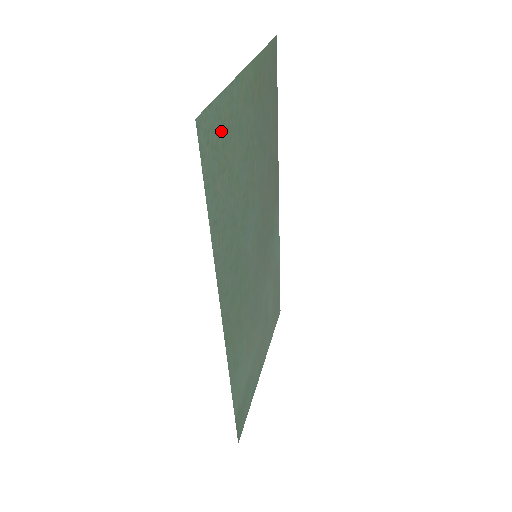
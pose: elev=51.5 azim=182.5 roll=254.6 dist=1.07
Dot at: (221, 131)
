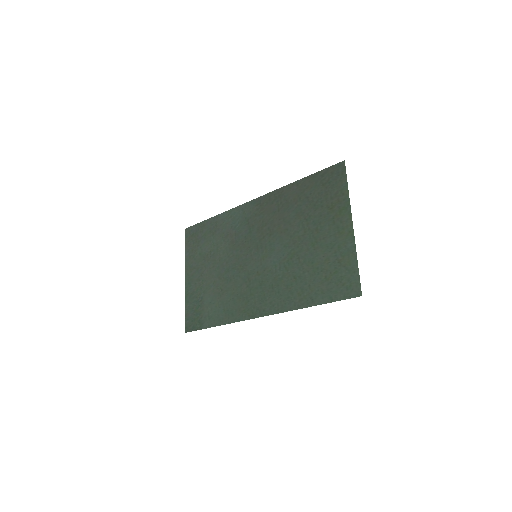
Dot at: (343, 271)
